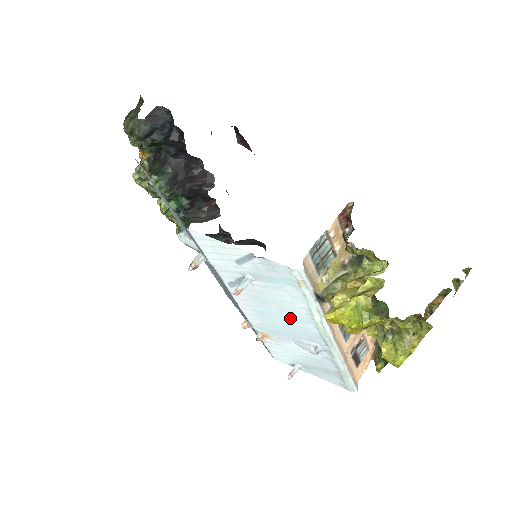
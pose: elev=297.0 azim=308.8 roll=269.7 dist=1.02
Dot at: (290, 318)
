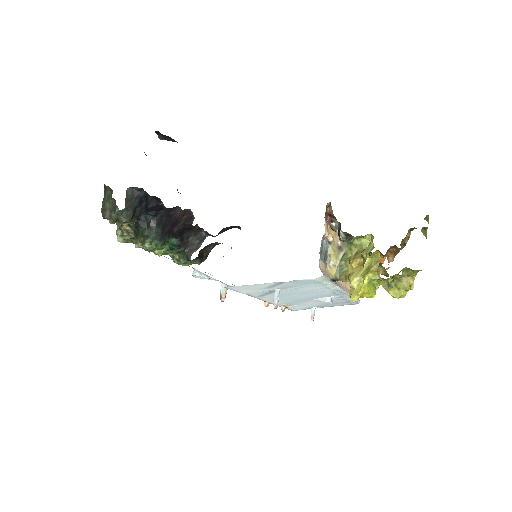
Dot at: (310, 294)
